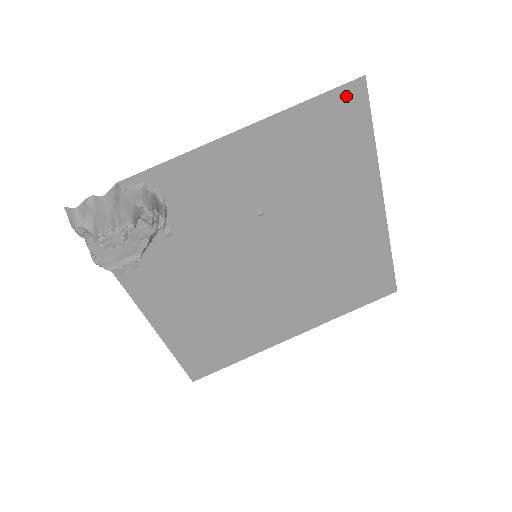
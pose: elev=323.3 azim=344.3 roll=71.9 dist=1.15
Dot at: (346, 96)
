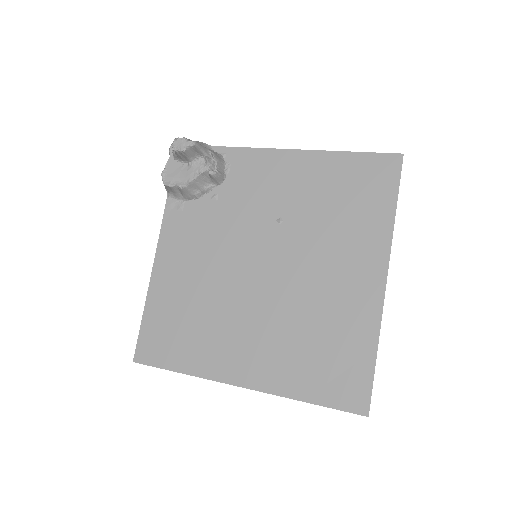
Dot at: (383, 162)
